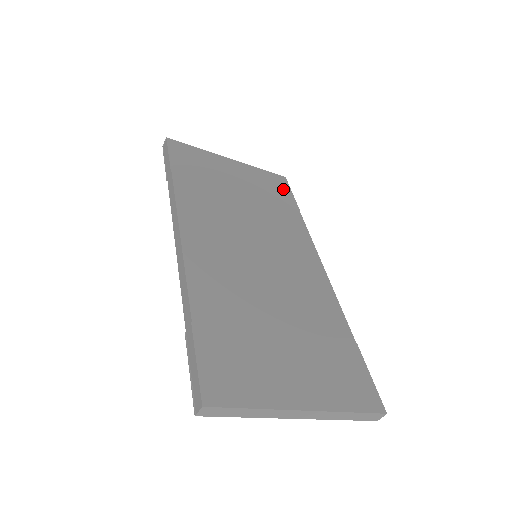
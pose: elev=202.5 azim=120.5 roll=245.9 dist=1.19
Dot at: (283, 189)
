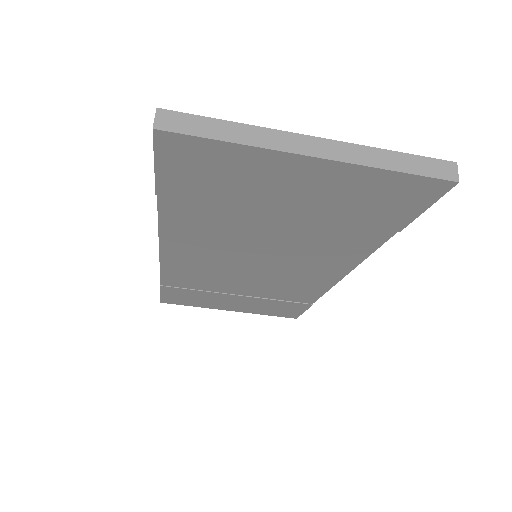
Dot at: occluded
